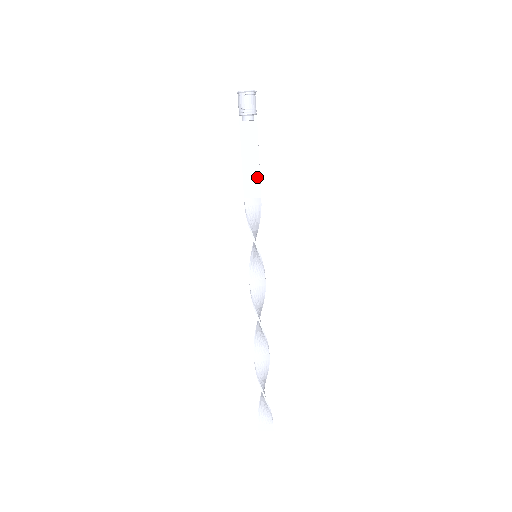
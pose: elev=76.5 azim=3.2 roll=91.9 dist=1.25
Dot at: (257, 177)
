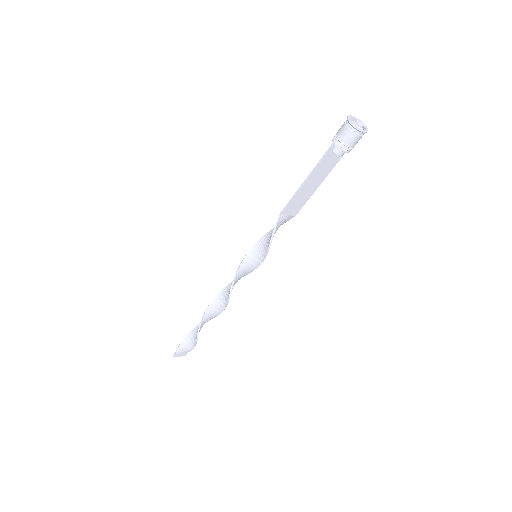
Dot at: (305, 200)
